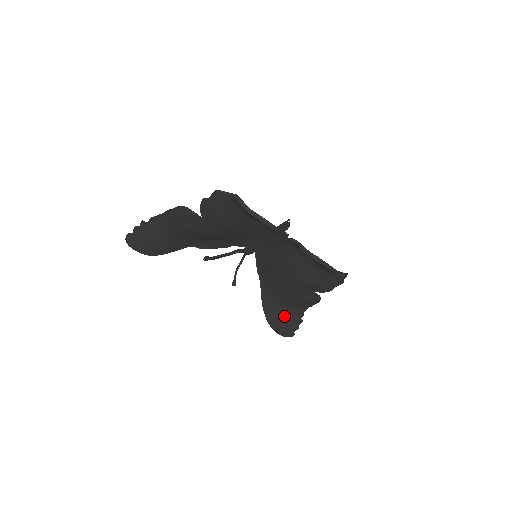
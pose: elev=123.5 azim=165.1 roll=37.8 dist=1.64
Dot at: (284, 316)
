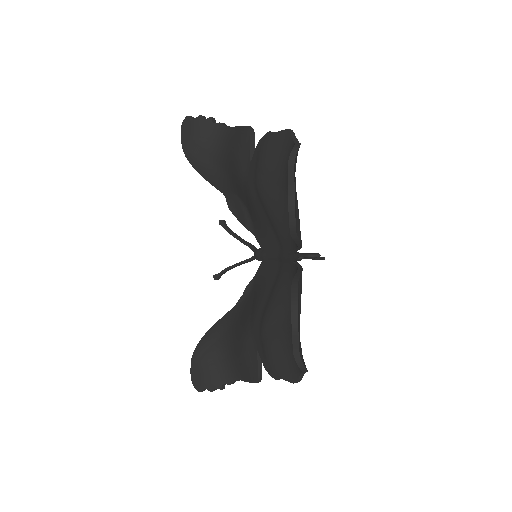
Dot at: (215, 360)
